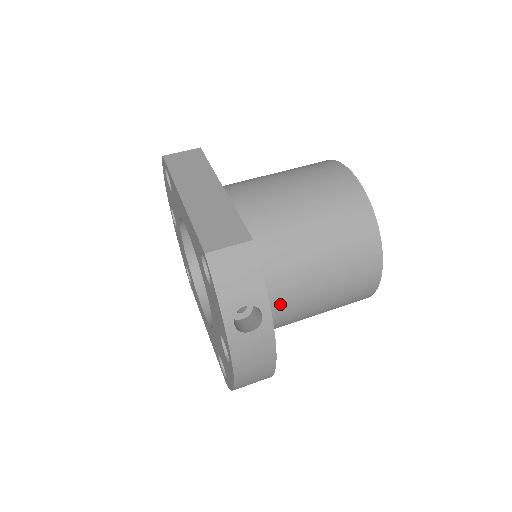
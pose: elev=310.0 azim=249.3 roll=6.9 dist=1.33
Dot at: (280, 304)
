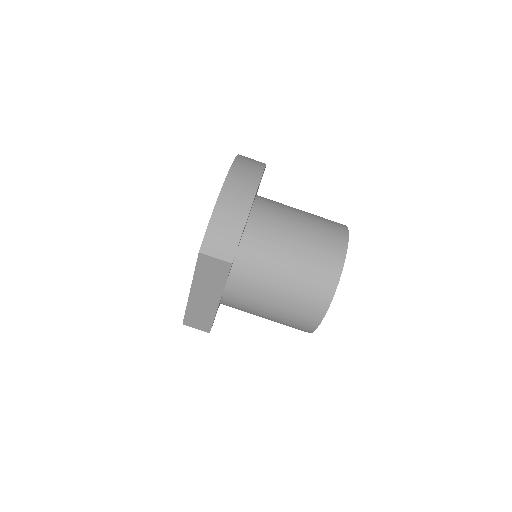
Dot at: occluded
